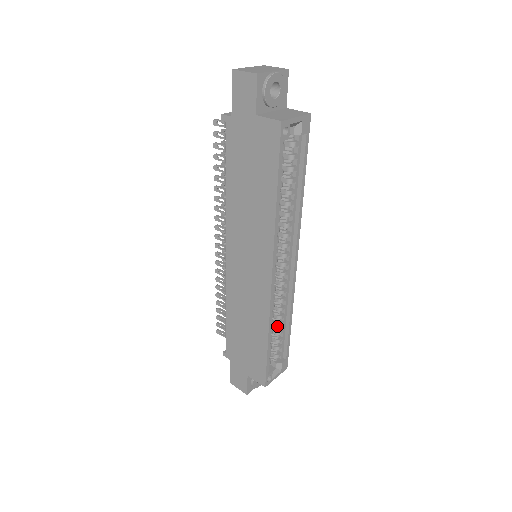
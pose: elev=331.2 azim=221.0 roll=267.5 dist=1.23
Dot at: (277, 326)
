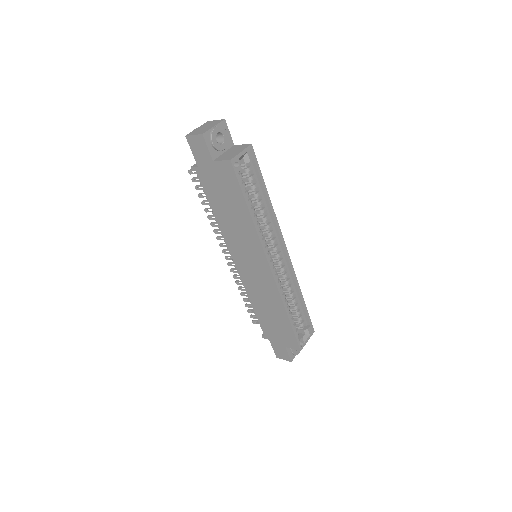
Dot at: (292, 302)
